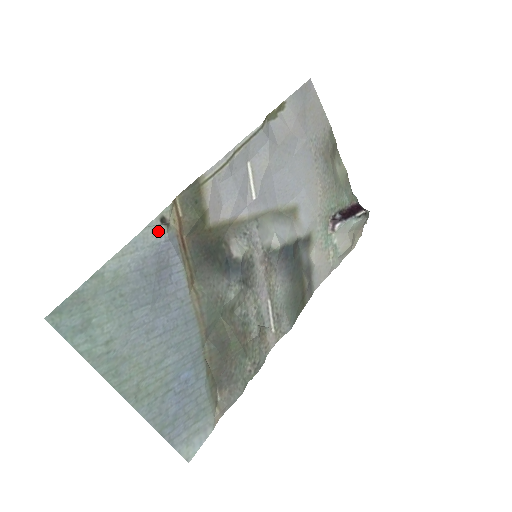
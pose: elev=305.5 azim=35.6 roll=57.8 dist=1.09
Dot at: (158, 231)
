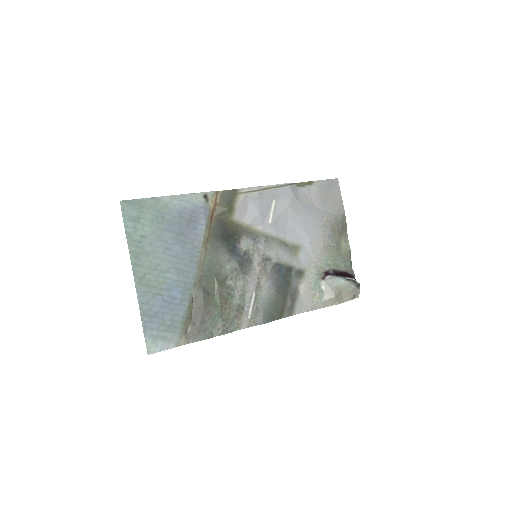
Dot at: (200, 199)
